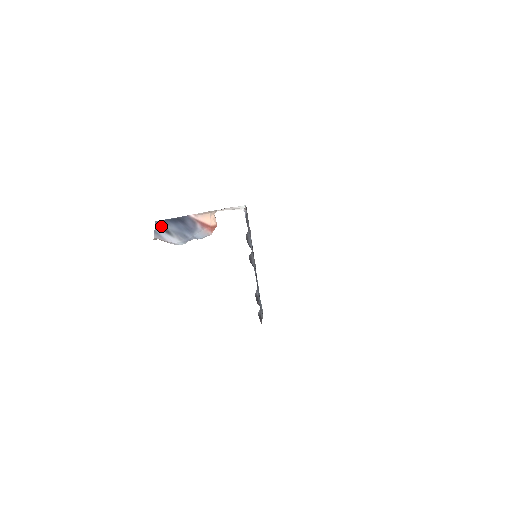
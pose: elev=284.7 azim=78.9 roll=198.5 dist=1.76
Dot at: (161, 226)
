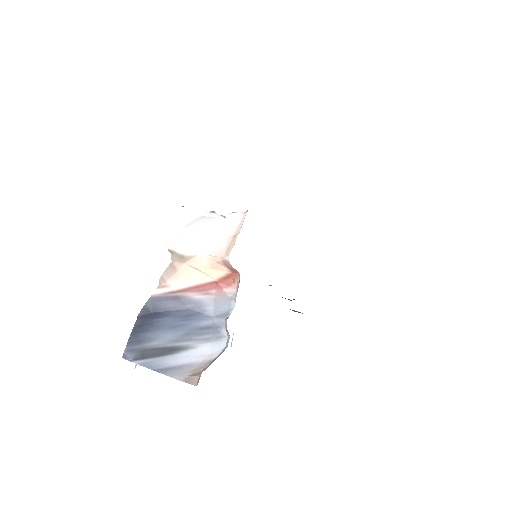
Dot at: (146, 354)
